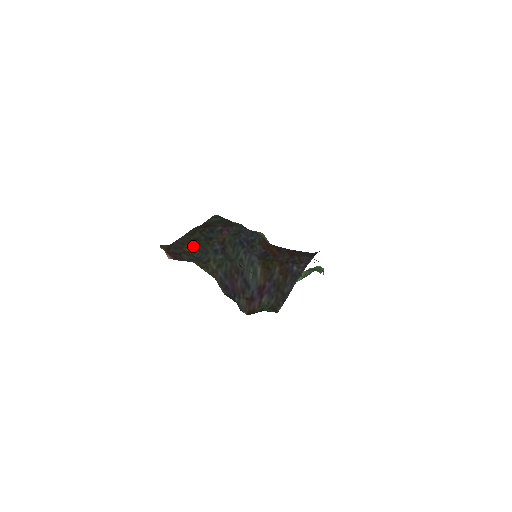
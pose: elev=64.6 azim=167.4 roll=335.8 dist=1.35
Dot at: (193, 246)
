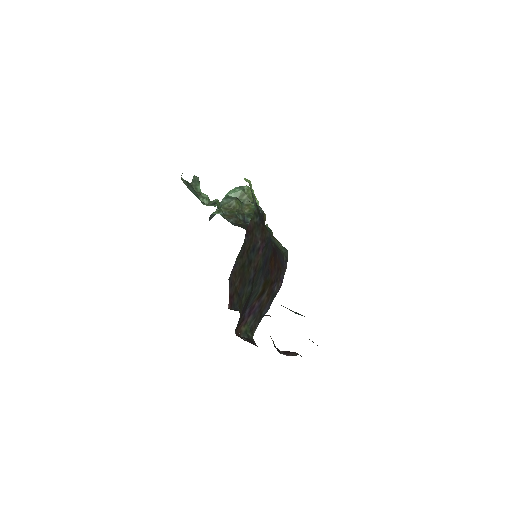
Dot at: (241, 279)
